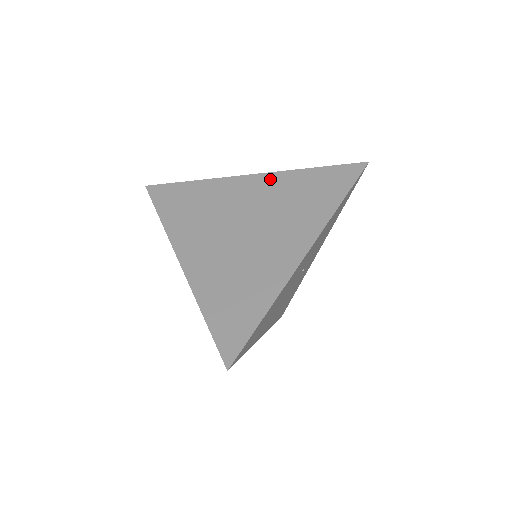
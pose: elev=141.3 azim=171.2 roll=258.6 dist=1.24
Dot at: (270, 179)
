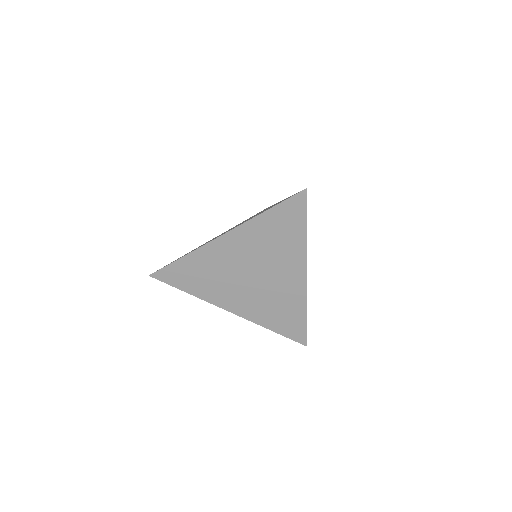
Dot at: (240, 233)
